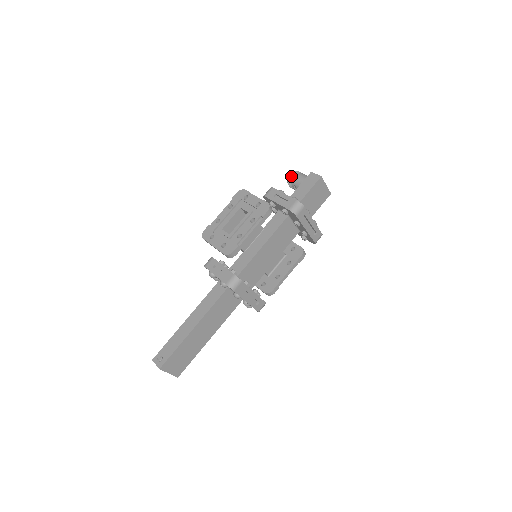
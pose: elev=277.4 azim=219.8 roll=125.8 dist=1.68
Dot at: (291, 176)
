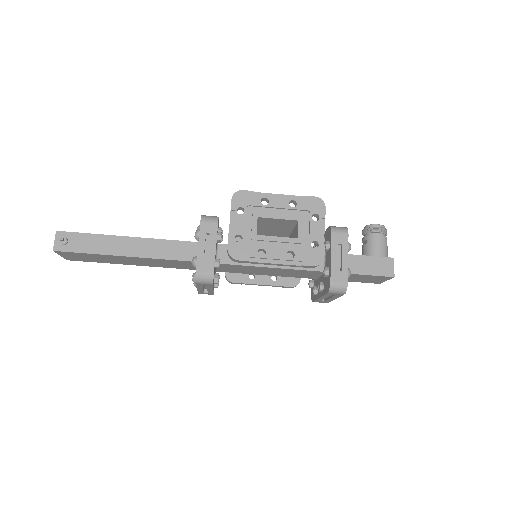
Dot at: (377, 229)
